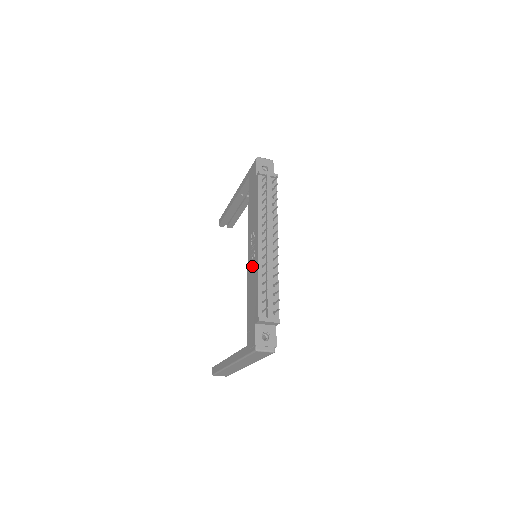
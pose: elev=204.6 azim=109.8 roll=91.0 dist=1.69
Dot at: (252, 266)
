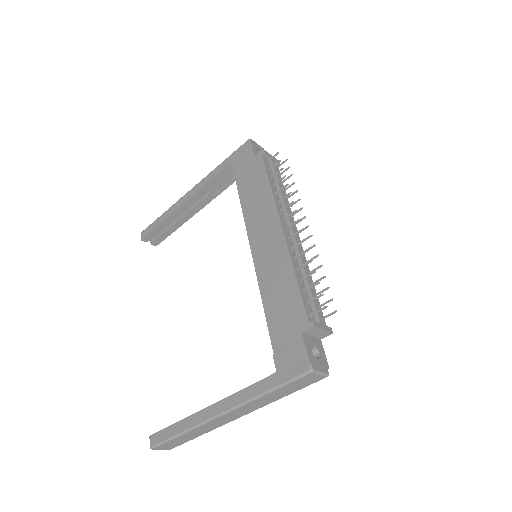
Dot at: (271, 260)
